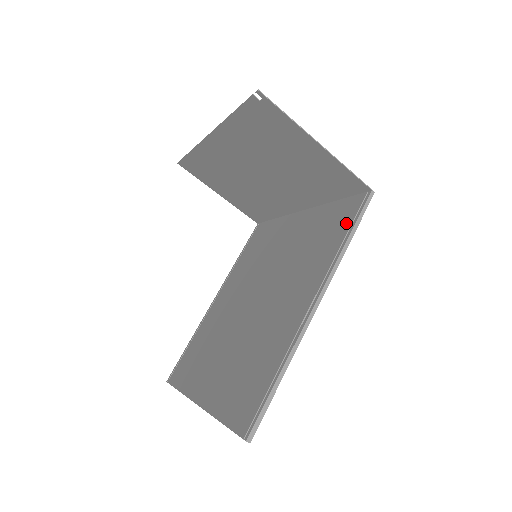
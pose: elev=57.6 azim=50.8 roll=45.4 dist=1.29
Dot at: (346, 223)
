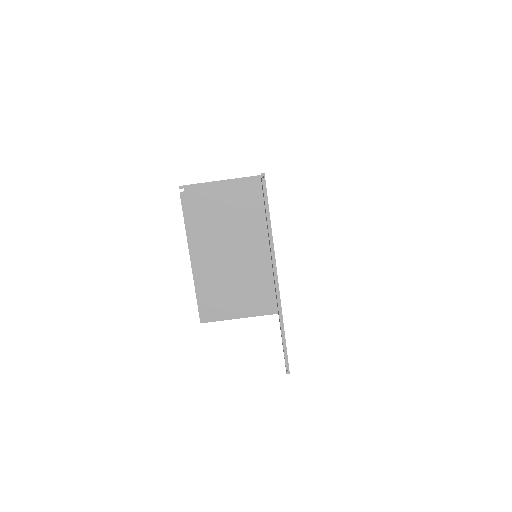
Dot at: occluded
